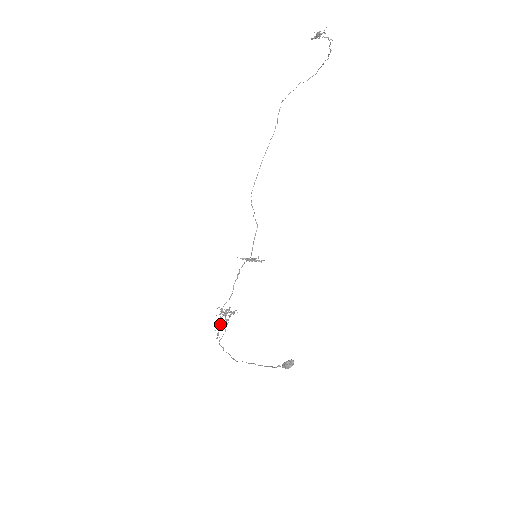
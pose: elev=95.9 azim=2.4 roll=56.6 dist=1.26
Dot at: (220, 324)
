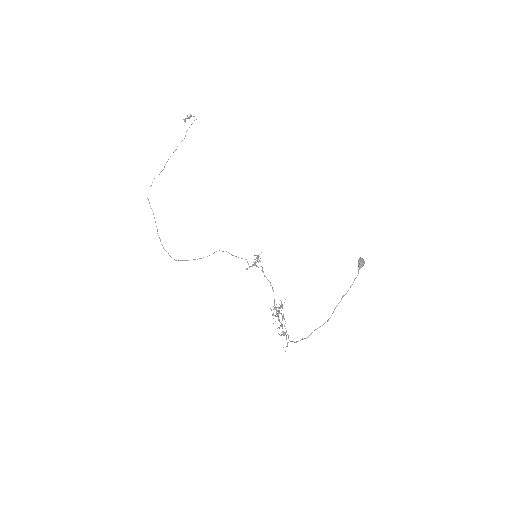
Dot at: (282, 326)
